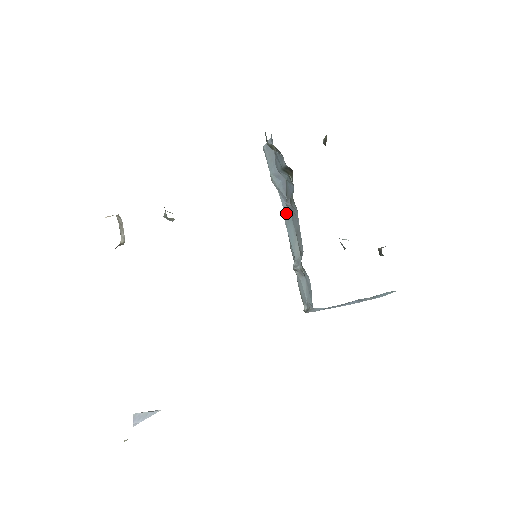
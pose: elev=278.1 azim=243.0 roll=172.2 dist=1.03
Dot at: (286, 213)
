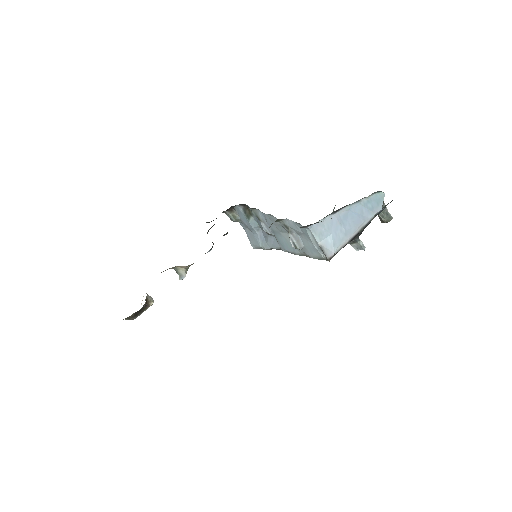
Dot at: (278, 244)
